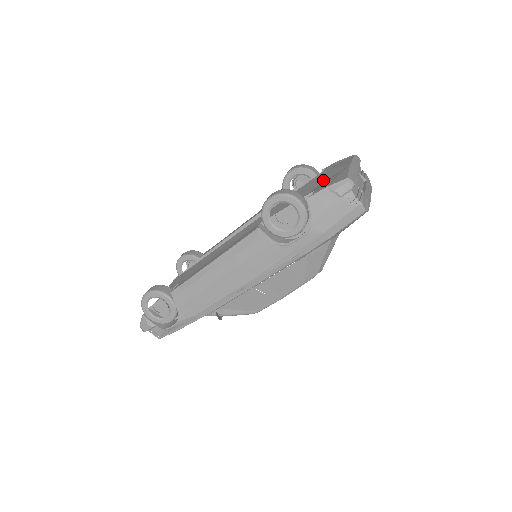
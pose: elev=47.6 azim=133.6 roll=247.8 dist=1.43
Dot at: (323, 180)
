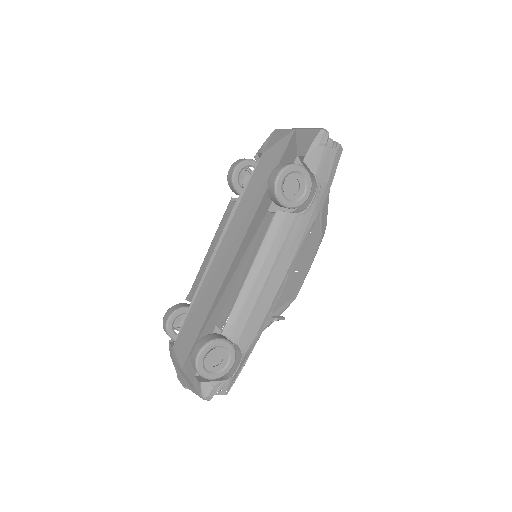
Dot at: (278, 155)
